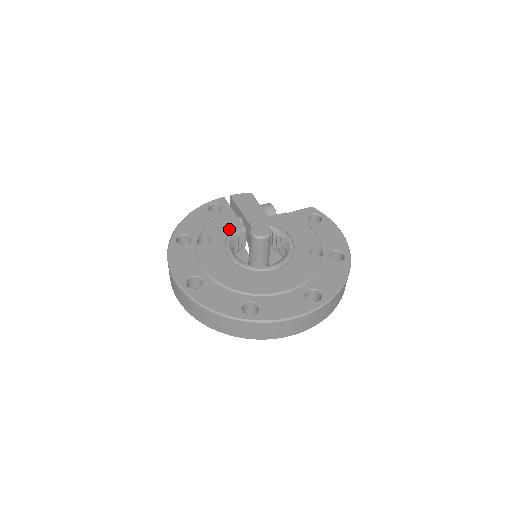
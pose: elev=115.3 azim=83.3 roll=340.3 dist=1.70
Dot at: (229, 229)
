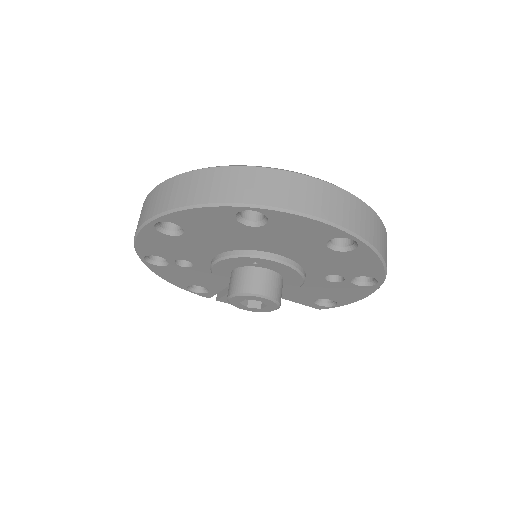
Dot at: occluded
